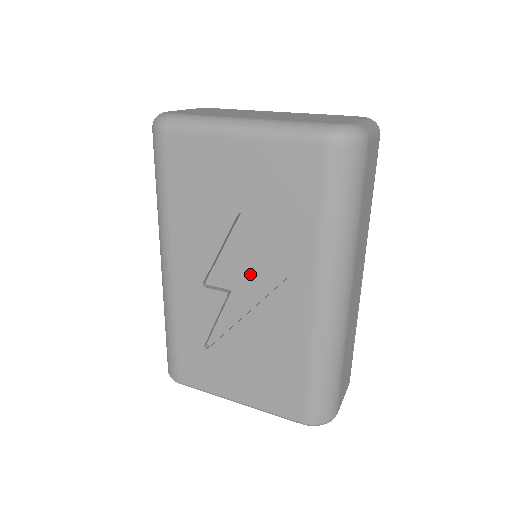
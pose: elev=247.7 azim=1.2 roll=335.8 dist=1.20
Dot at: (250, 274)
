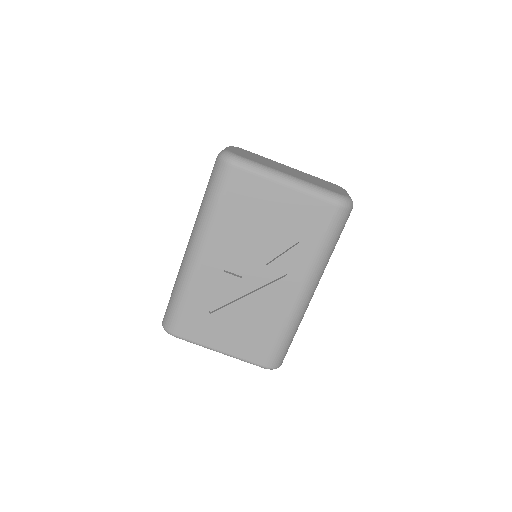
Dot at: (260, 269)
